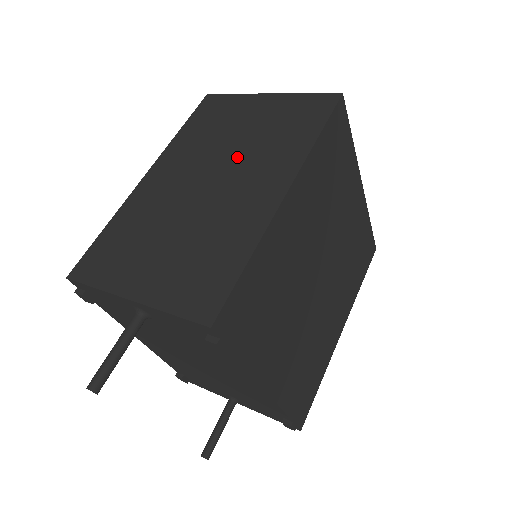
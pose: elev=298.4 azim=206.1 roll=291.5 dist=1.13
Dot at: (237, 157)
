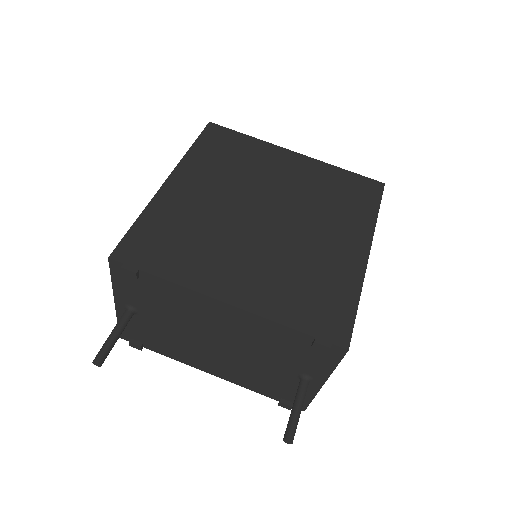
Dot at: occluded
